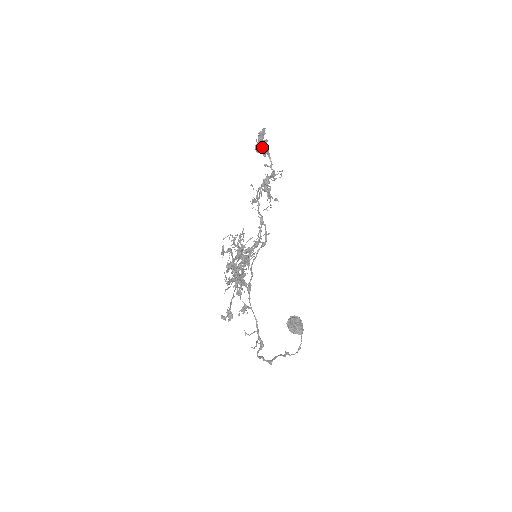
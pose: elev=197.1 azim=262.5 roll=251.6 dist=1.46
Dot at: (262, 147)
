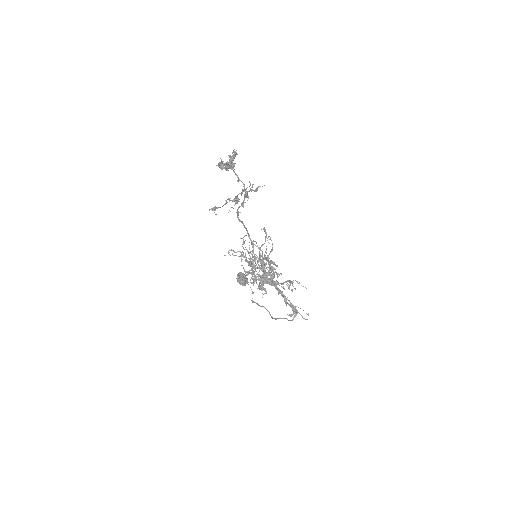
Dot at: (234, 166)
